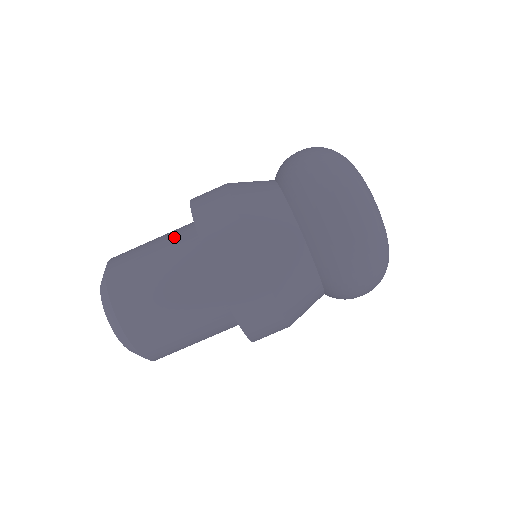
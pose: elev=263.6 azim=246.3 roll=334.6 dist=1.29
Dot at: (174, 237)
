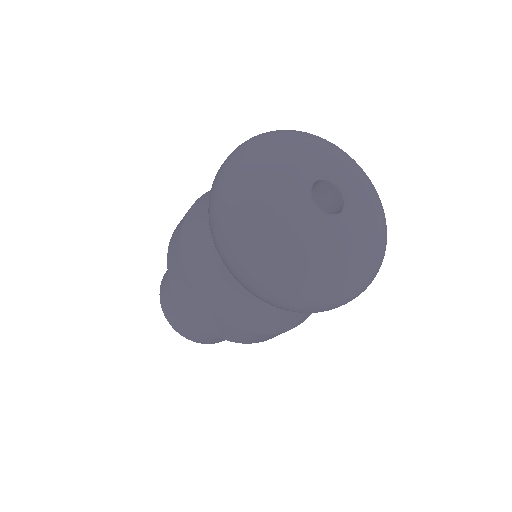
Dot at: occluded
